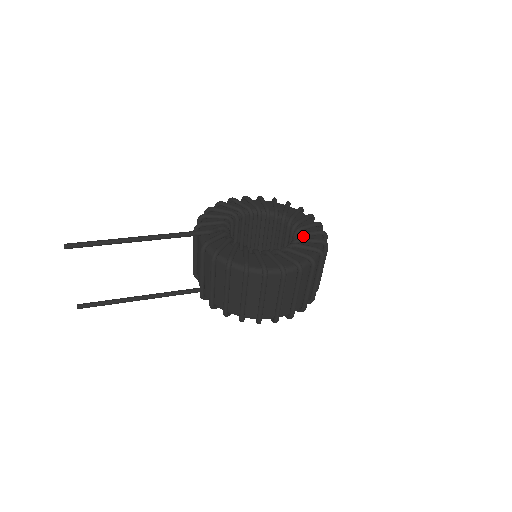
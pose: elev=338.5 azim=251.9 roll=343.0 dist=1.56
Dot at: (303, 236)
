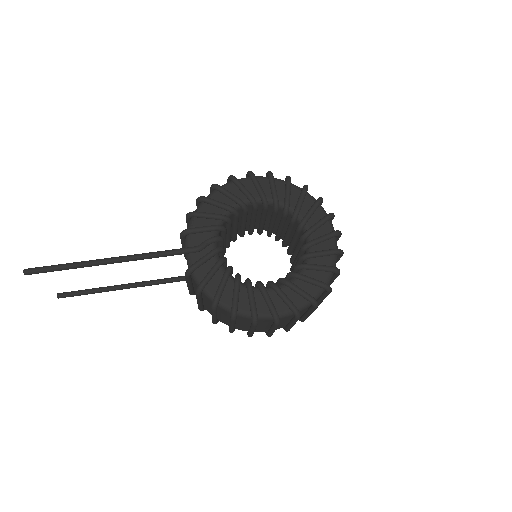
Dot at: (312, 257)
